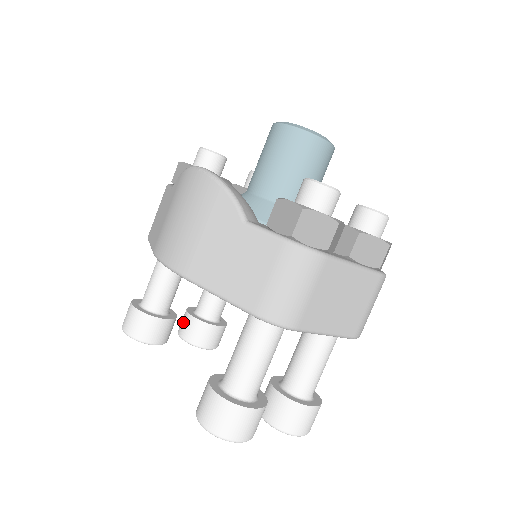
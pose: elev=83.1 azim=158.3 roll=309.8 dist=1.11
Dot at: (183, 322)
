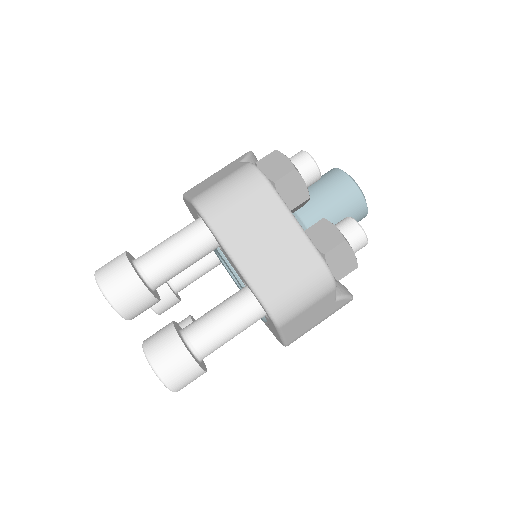
Dot at: occluded
